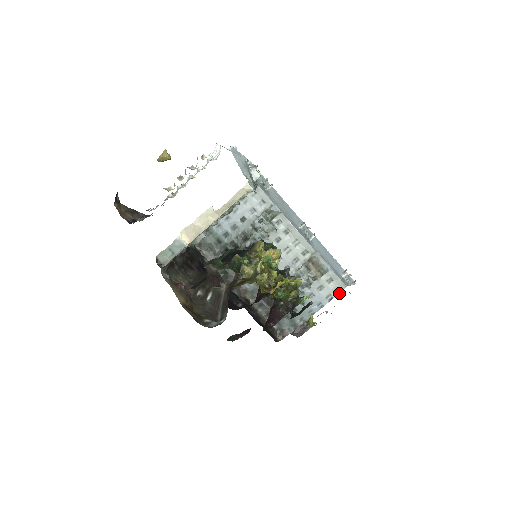
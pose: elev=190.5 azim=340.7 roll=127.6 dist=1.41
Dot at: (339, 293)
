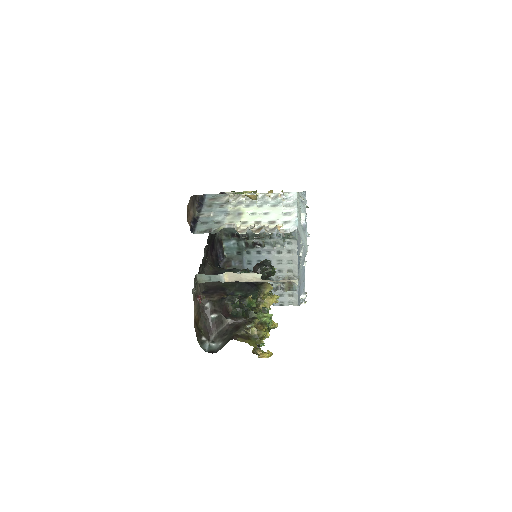
Dot at: occluded
